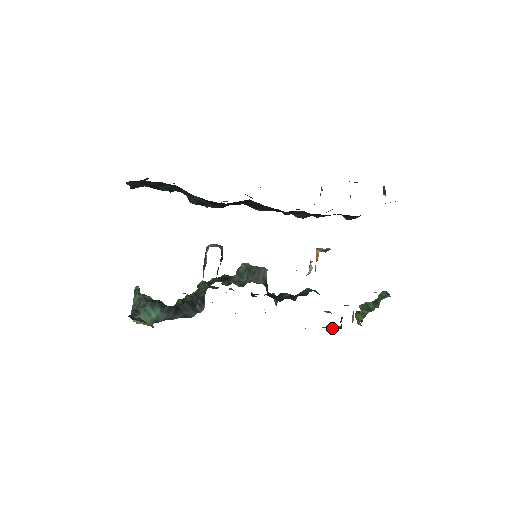
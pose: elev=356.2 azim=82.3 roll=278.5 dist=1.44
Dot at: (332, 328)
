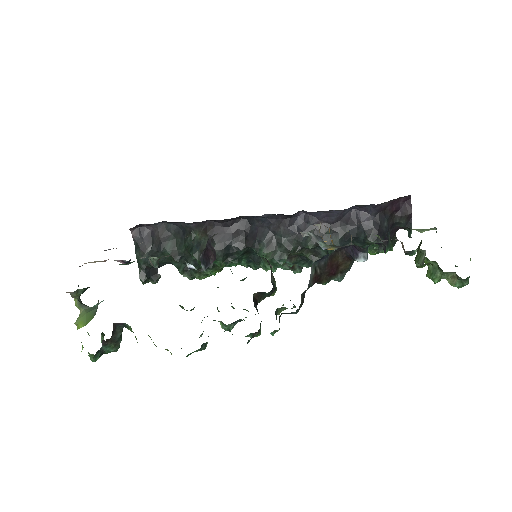
Dot at: occluded
